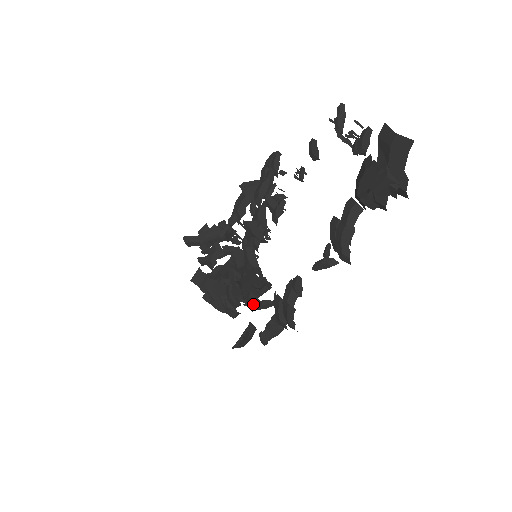
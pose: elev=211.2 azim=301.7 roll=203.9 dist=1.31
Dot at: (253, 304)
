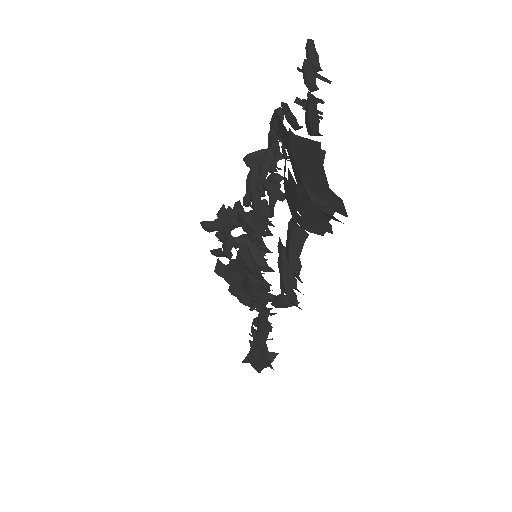
Dot at: occluded
